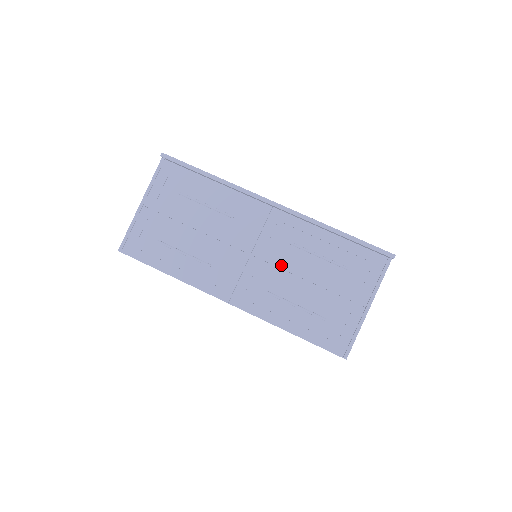
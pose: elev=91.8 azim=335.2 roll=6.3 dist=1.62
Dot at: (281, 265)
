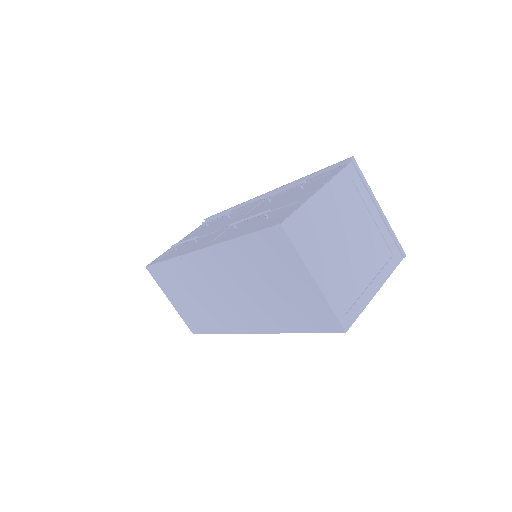
Dot at: (252, 214)
